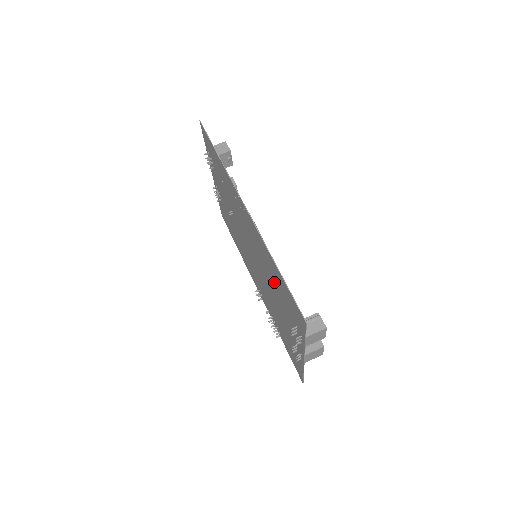
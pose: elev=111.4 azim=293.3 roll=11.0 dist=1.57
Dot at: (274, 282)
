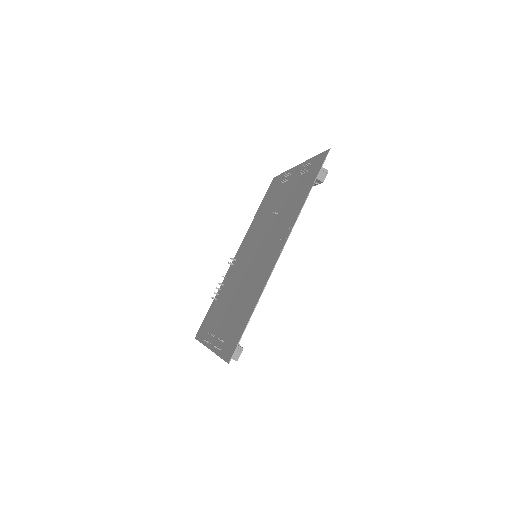
Dot at: (243, 302)
